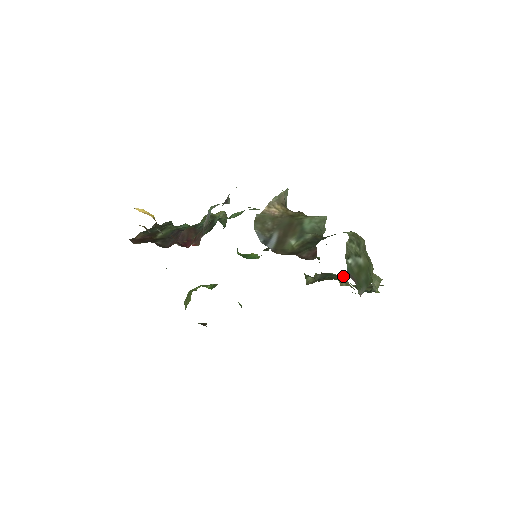
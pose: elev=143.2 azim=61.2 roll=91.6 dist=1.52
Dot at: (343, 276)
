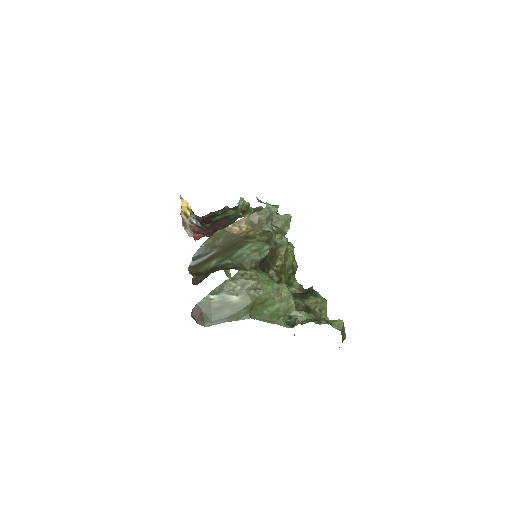
Dot at: occluded
